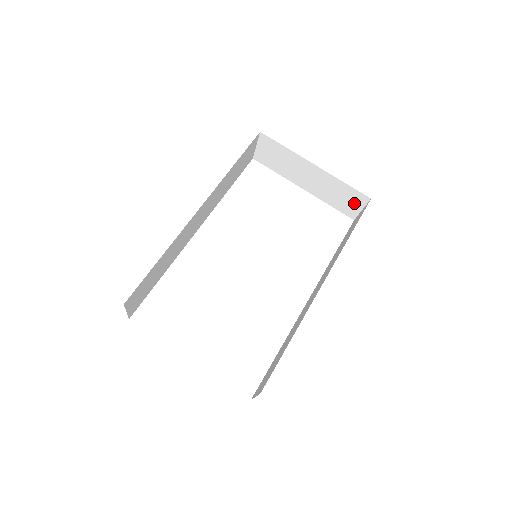
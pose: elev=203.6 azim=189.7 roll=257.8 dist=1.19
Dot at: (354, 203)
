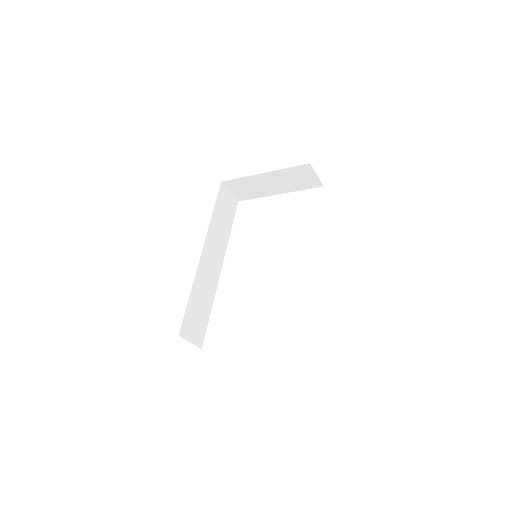
Dot at: (308, 175)
